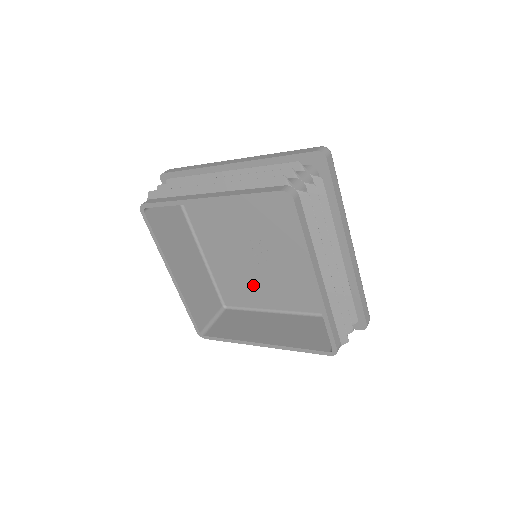
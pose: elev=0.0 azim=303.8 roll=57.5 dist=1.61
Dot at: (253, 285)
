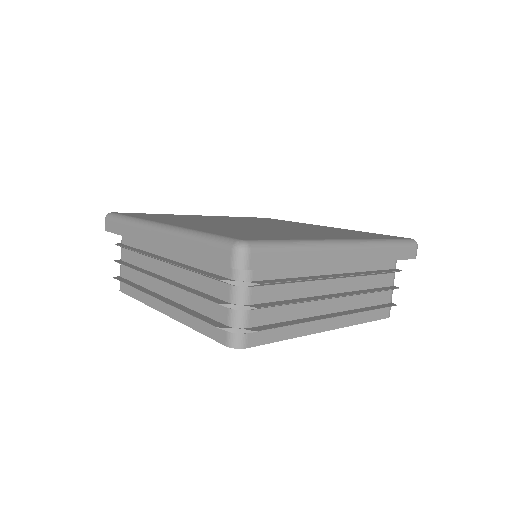
Dot at: occluded
